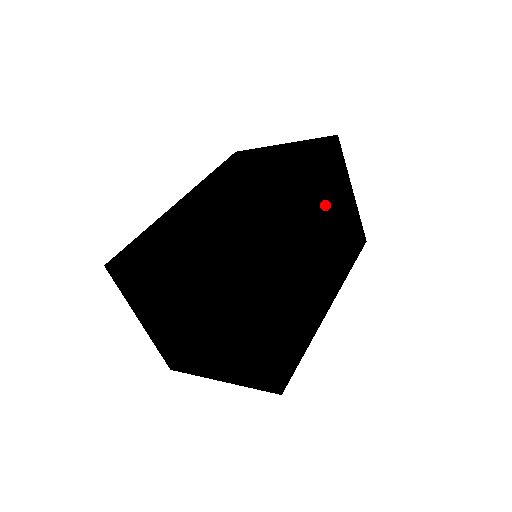
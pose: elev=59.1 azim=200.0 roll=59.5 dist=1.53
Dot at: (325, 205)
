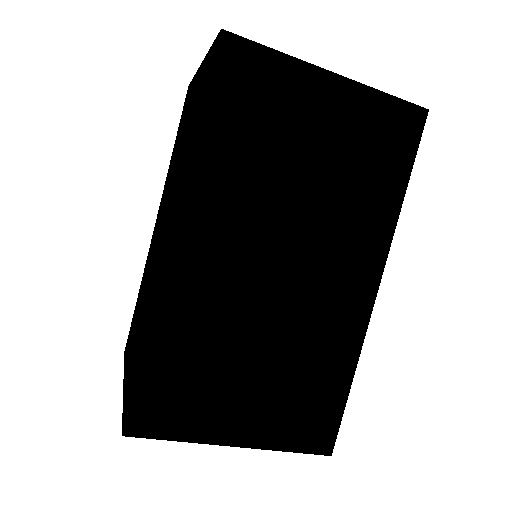
Dot at: (271, 170)
